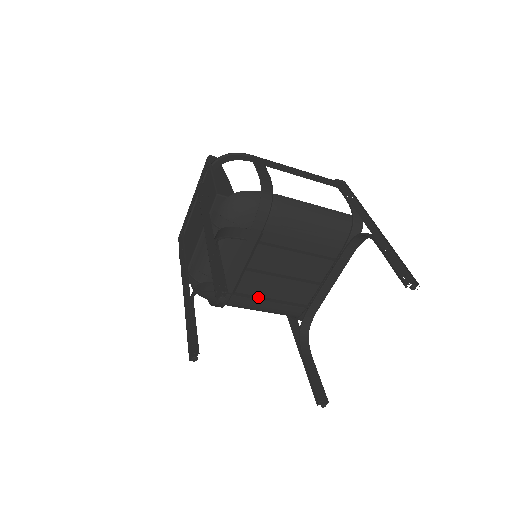
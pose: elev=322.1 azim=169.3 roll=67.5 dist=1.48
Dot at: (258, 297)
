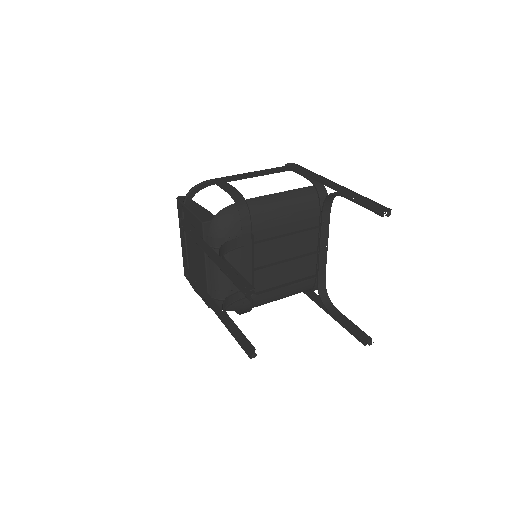
Dot at: (274, 288)
